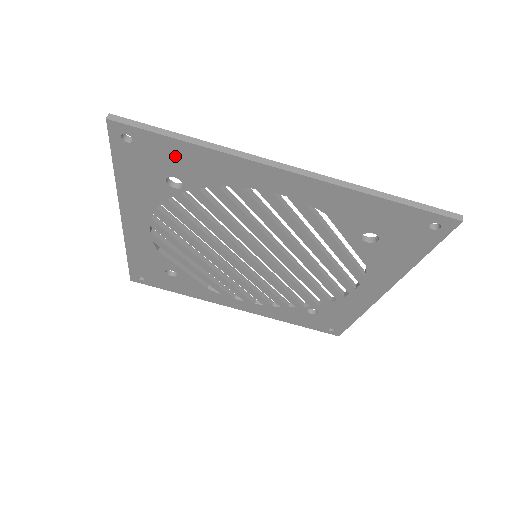
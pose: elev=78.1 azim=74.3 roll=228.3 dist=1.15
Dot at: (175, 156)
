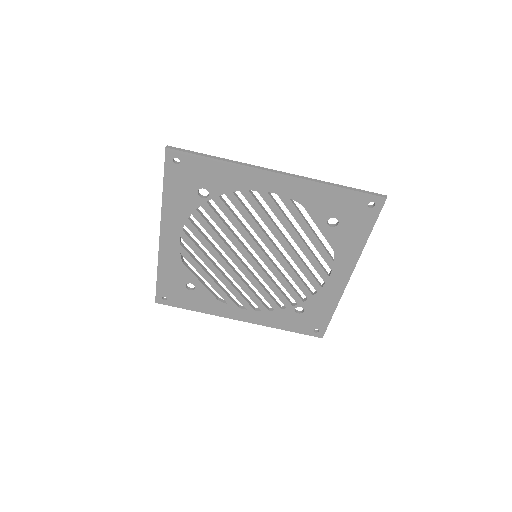
Dot at: (206, 171)
